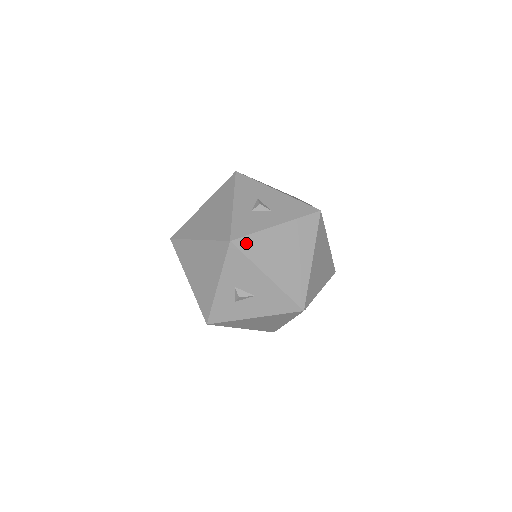
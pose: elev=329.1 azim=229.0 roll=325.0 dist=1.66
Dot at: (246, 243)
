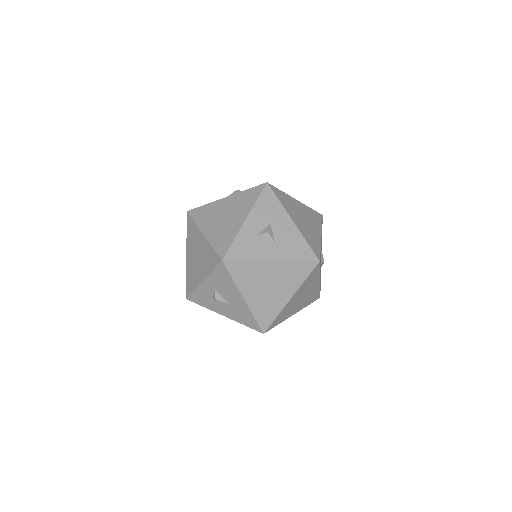
Dot at: (236, 266)
